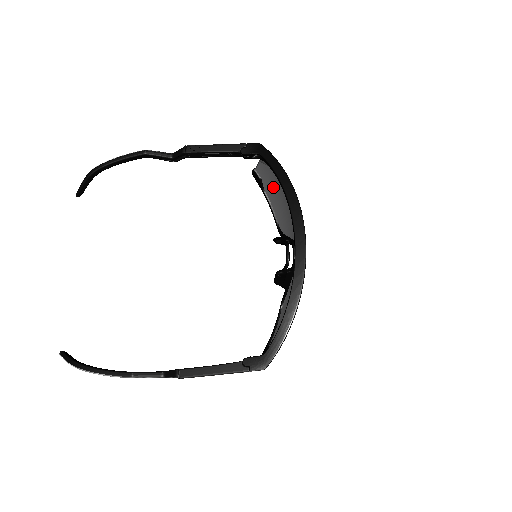
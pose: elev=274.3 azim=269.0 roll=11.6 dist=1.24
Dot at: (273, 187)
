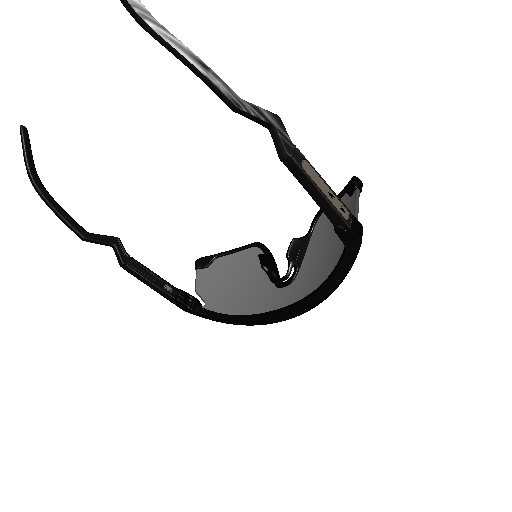
Dot at: occluded
